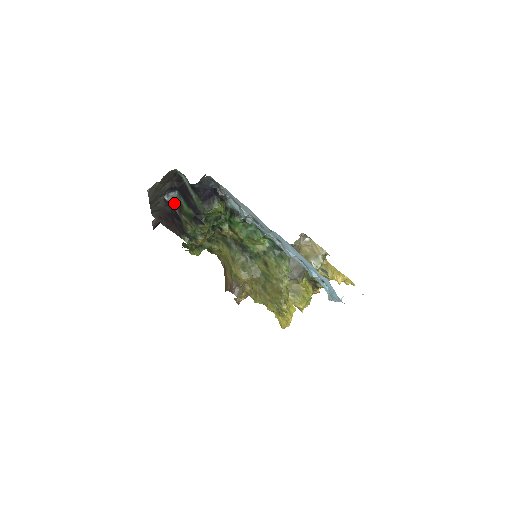
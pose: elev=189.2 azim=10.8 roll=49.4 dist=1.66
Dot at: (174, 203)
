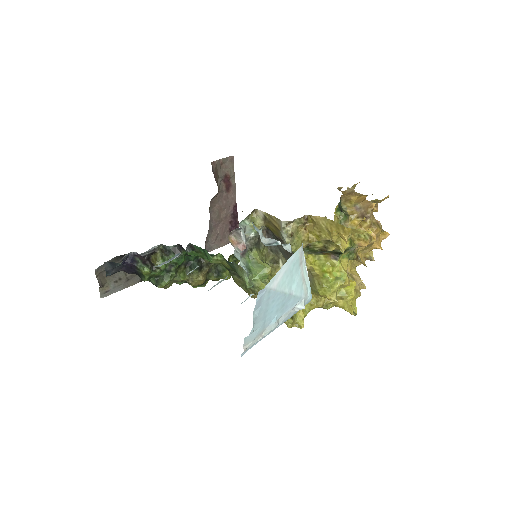
Dot at: occluded
